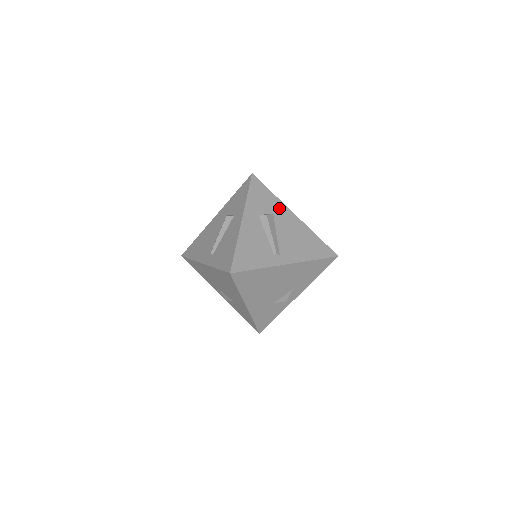
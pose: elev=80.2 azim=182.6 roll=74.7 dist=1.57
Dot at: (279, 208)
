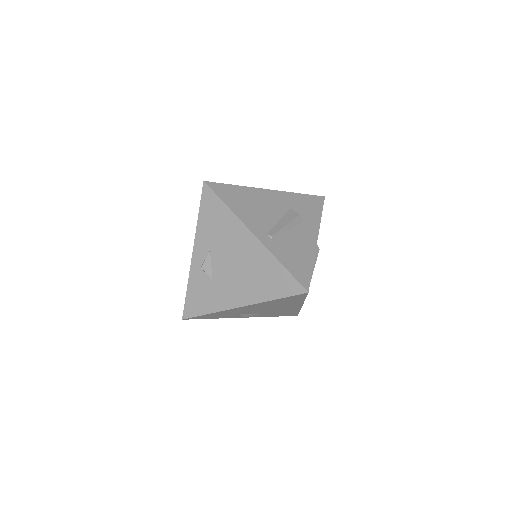
Dot at: occluded
